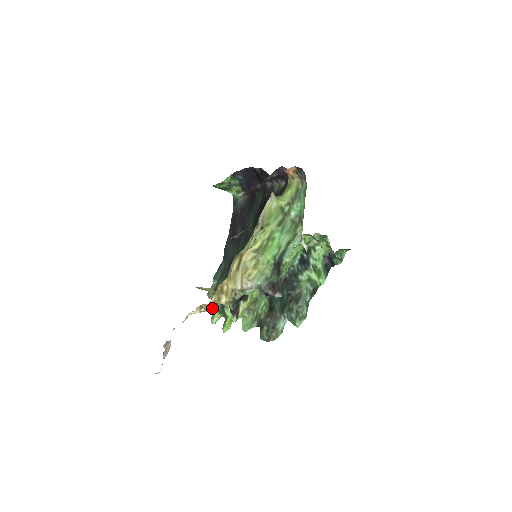
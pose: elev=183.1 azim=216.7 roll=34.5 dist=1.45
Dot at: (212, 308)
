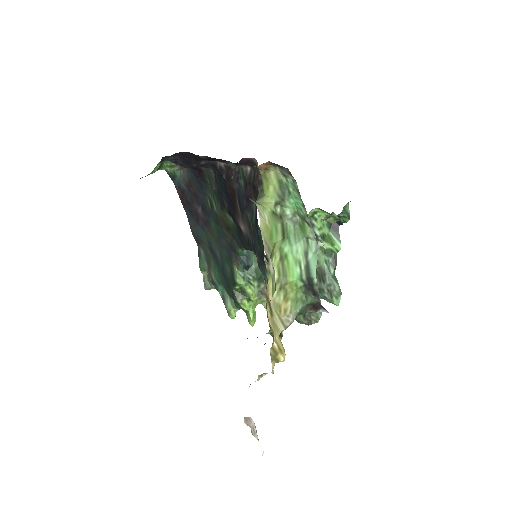
Dot at: occluded
